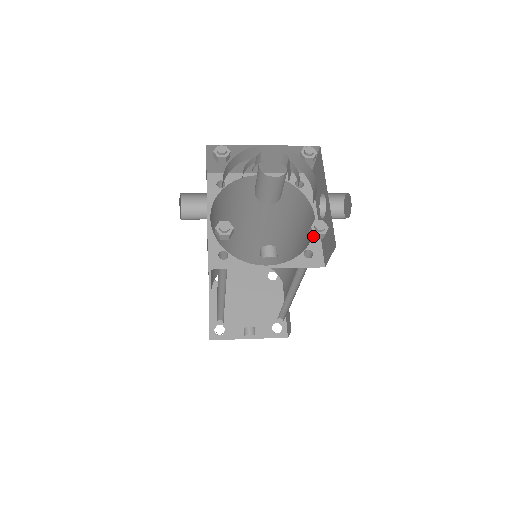
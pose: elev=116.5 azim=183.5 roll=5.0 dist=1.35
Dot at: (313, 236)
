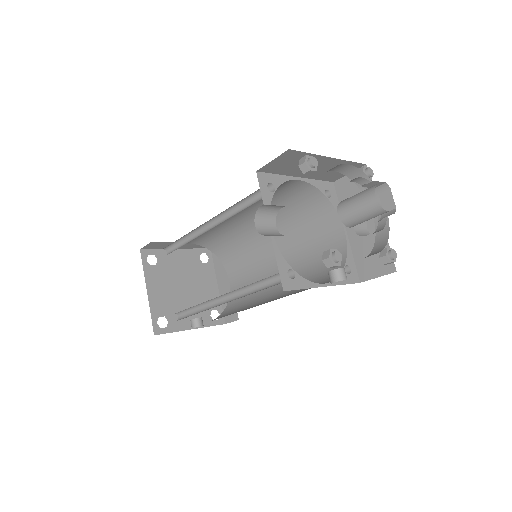
Dot at: (384, 262)
